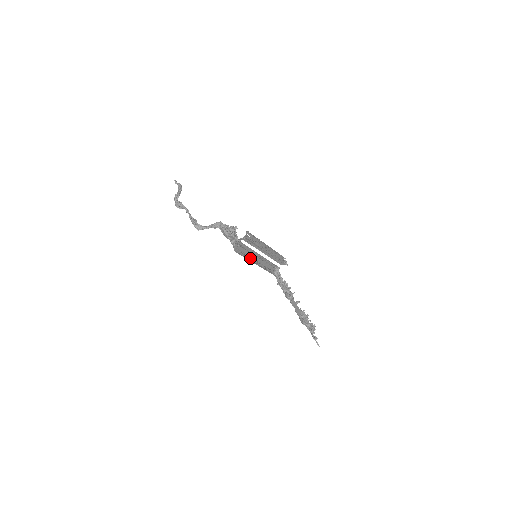
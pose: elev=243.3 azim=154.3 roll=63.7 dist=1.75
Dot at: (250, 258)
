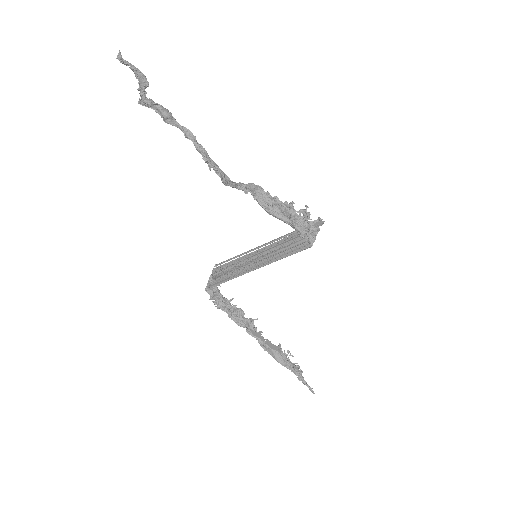
Dot at: (269, 258)
